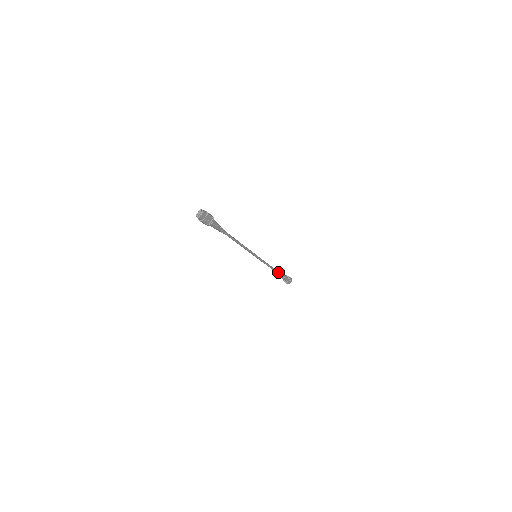
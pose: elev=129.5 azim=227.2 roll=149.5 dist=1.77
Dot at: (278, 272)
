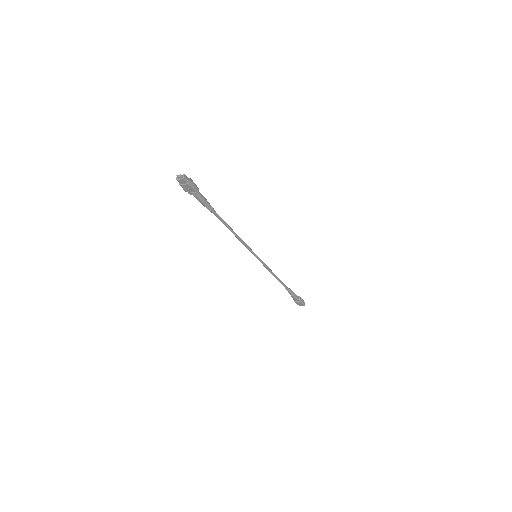
Dot at: (286, 287)
